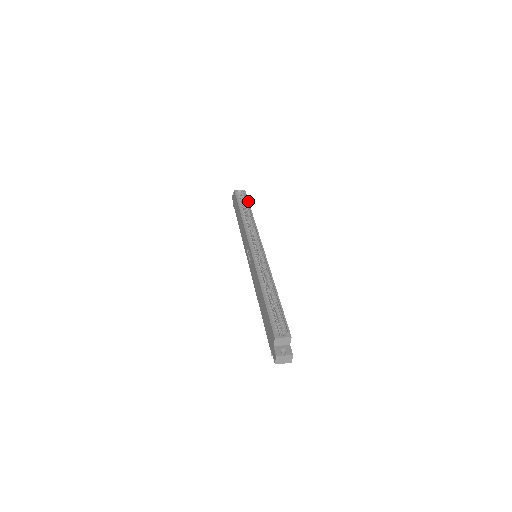
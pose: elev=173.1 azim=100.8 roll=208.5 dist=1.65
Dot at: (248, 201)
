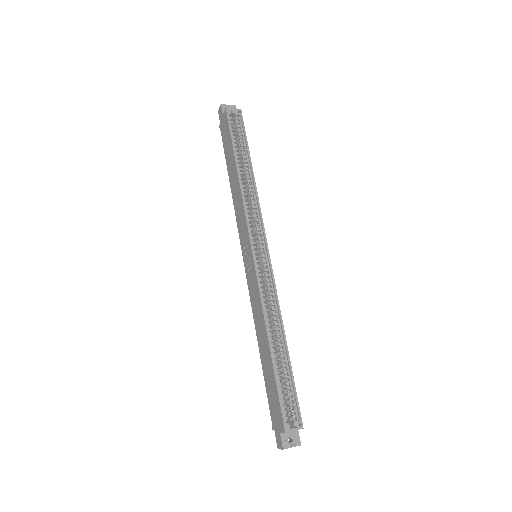
Dot at: (246, 139)
